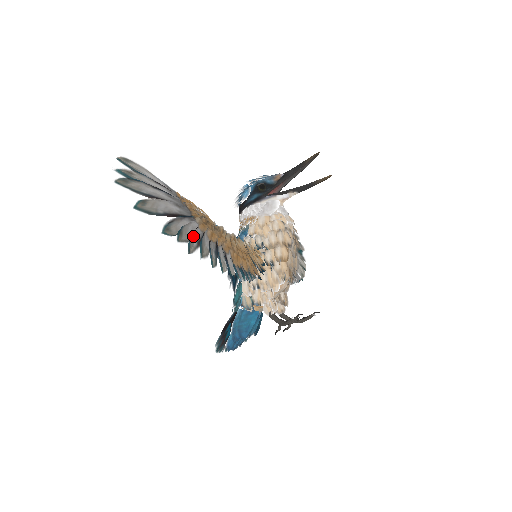
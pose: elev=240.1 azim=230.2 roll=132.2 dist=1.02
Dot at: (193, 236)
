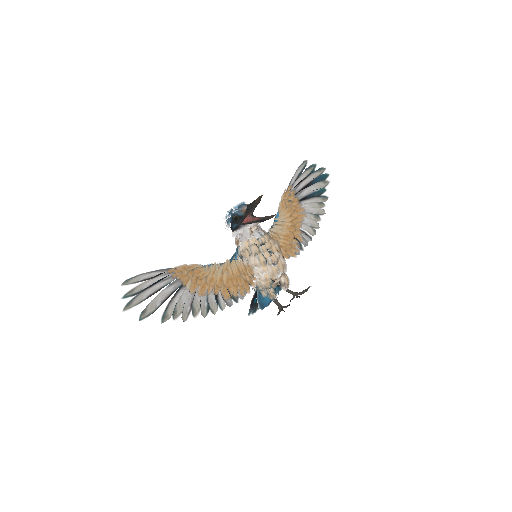
Dot at: (185, 305)
